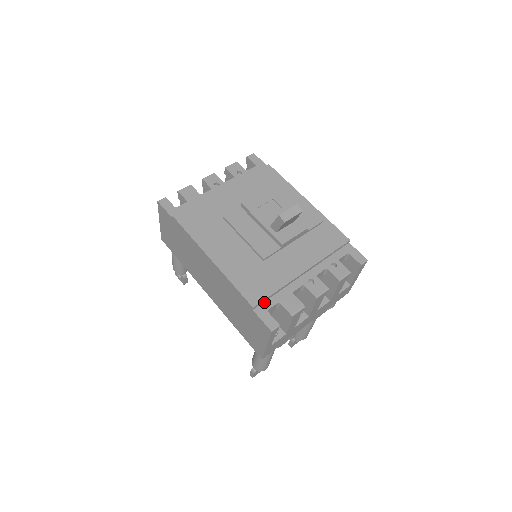
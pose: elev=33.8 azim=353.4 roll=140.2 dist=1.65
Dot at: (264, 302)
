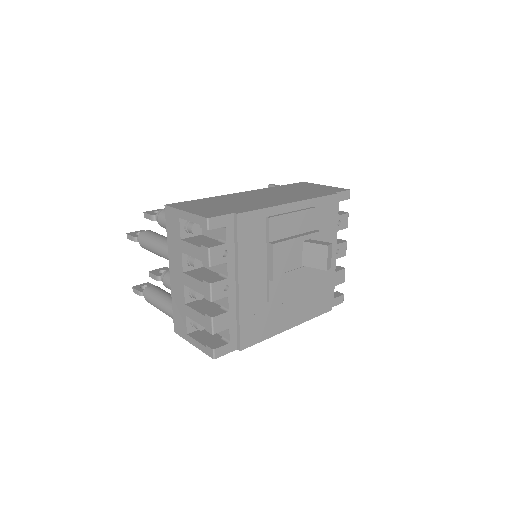
Dot at: occluded
